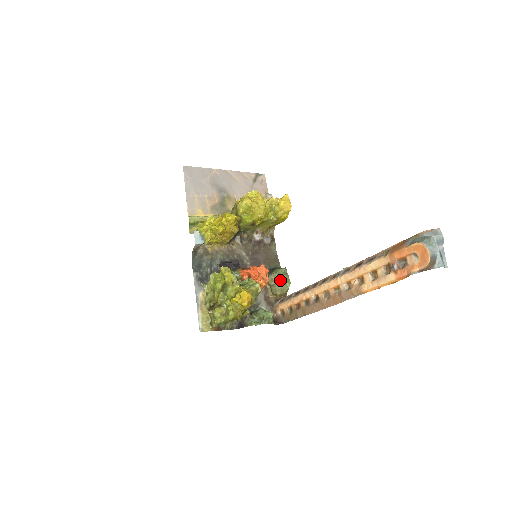
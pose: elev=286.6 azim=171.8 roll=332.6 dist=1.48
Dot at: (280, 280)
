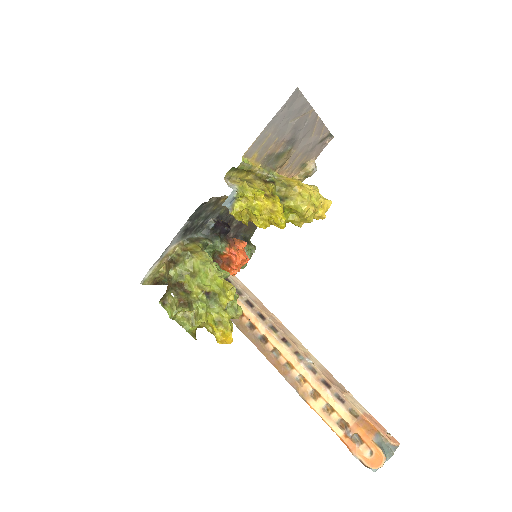
Dot at: occluded
